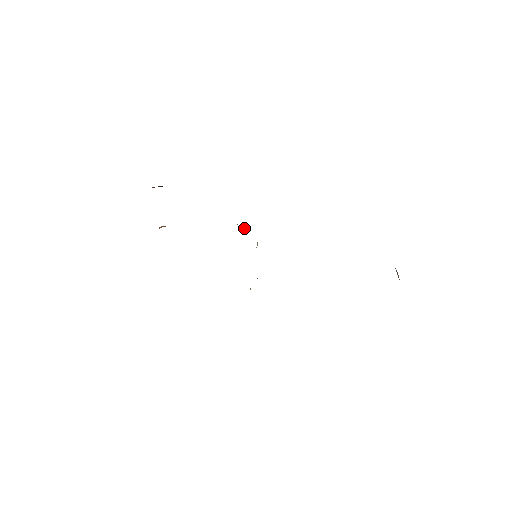
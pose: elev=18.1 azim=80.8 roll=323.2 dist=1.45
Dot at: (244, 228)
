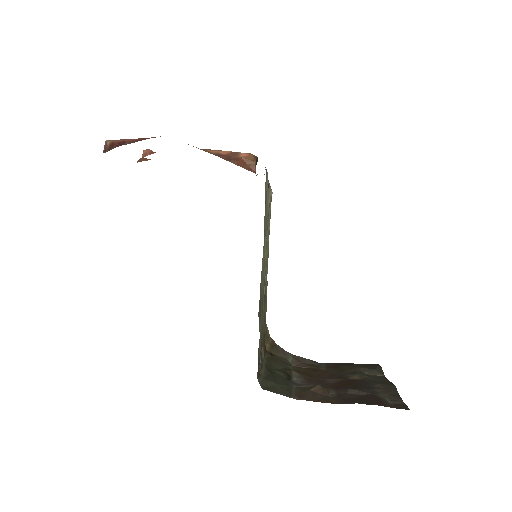
Dot at: (253, 168)
